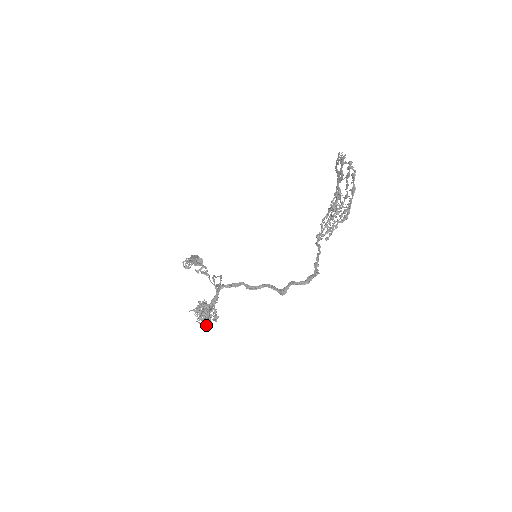
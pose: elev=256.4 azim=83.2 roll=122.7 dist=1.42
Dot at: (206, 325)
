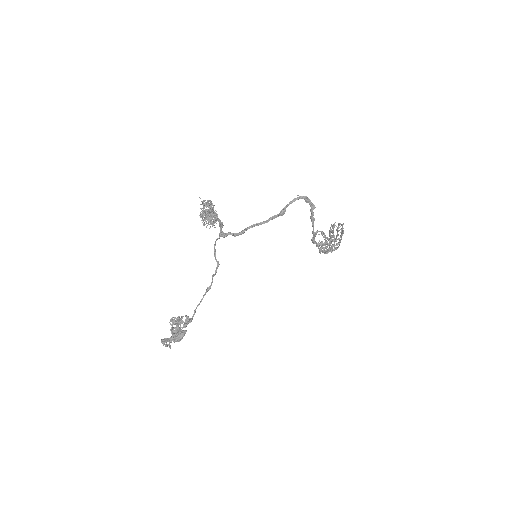
Dot at: (205, 218)
